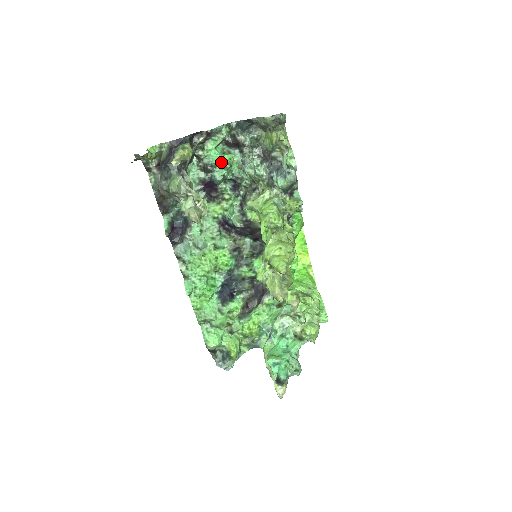
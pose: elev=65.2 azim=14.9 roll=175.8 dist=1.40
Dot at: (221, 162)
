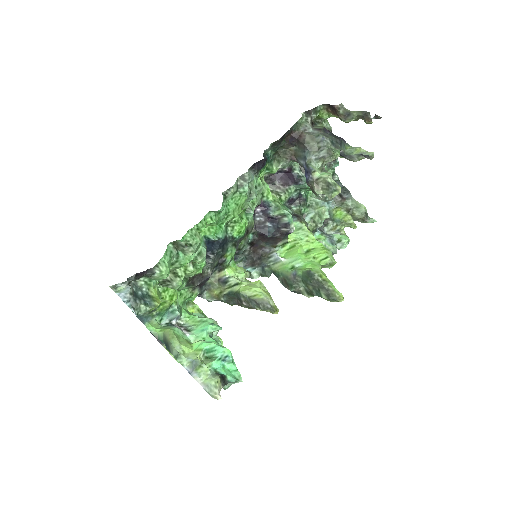
Dot at: occluded
